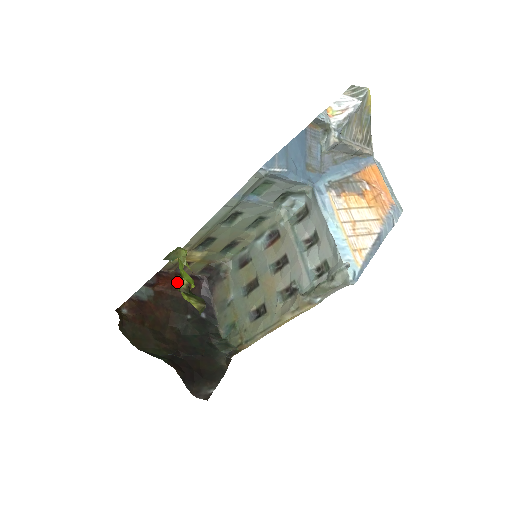
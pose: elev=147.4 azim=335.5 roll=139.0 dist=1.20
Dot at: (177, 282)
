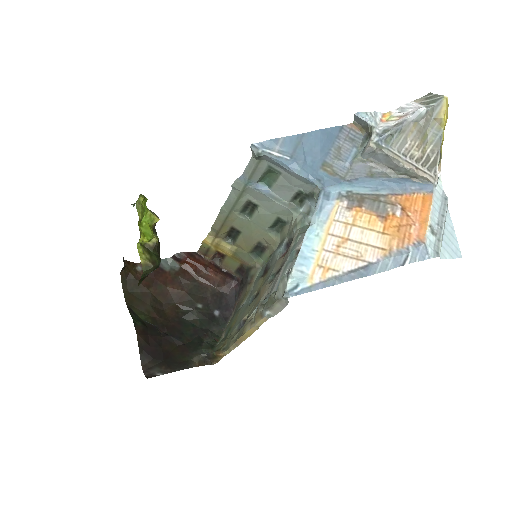
Dot at: (206, 269)
